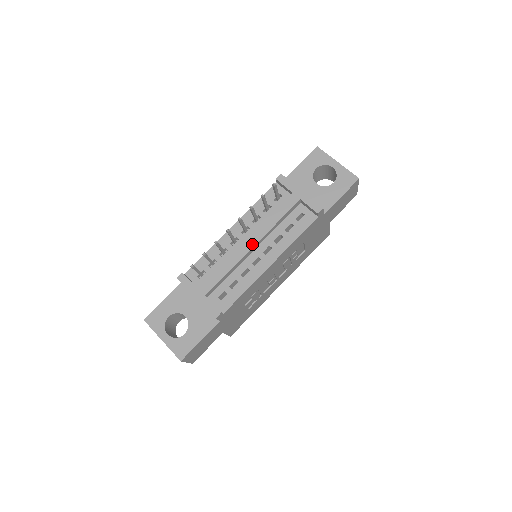
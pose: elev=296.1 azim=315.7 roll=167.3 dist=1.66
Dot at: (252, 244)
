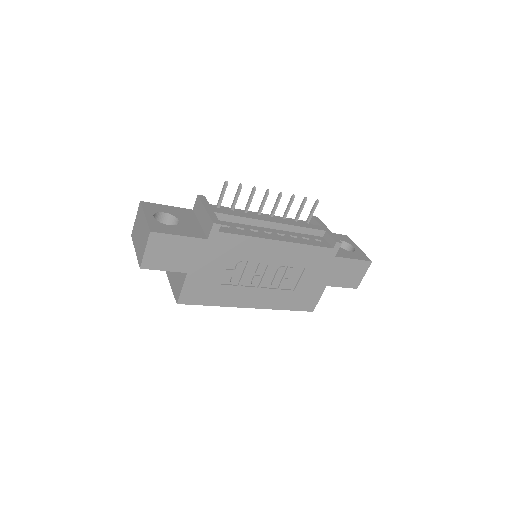
Dot at: (274, 221)
